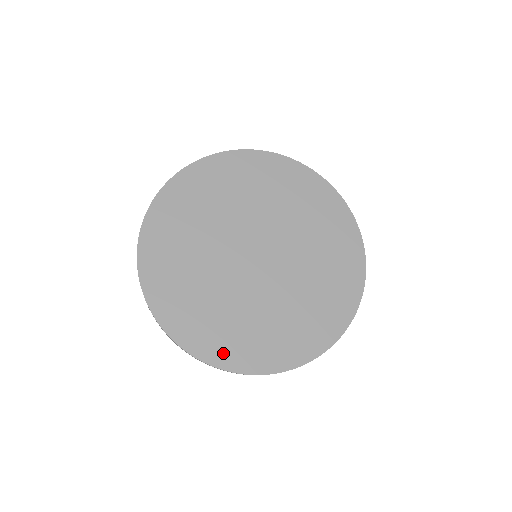
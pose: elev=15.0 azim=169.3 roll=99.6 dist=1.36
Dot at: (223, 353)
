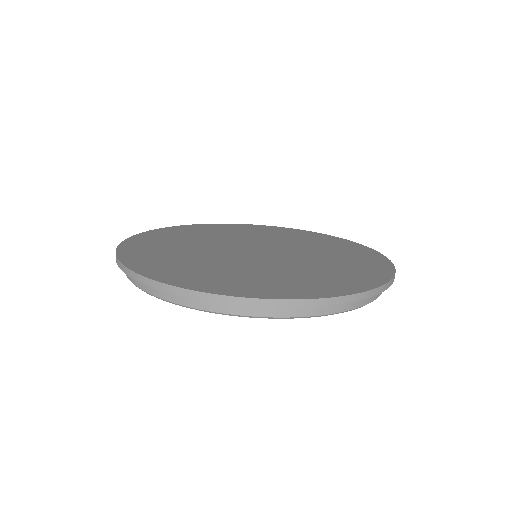
Dot at: (176, 277)
